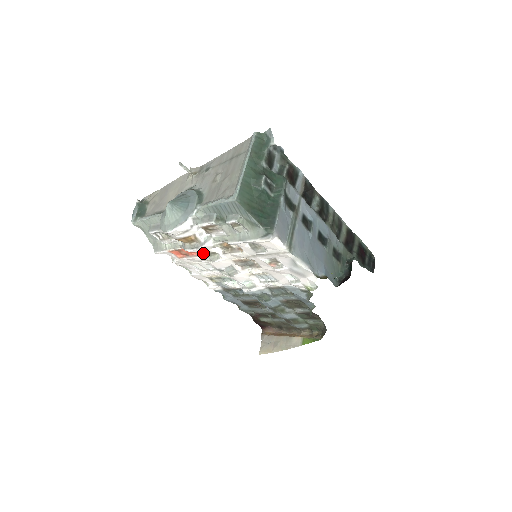
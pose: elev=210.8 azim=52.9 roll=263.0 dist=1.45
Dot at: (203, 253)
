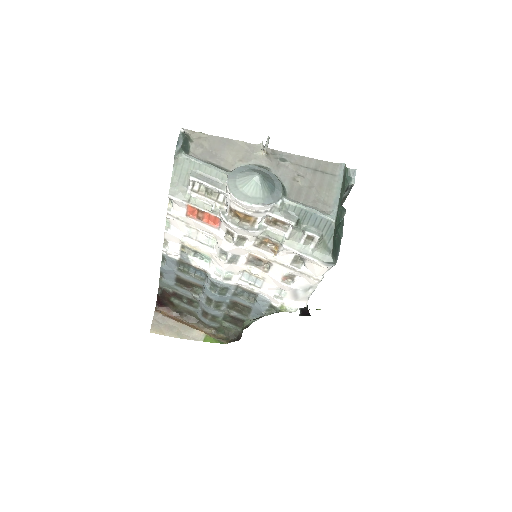
Dot at: (237, 234)
